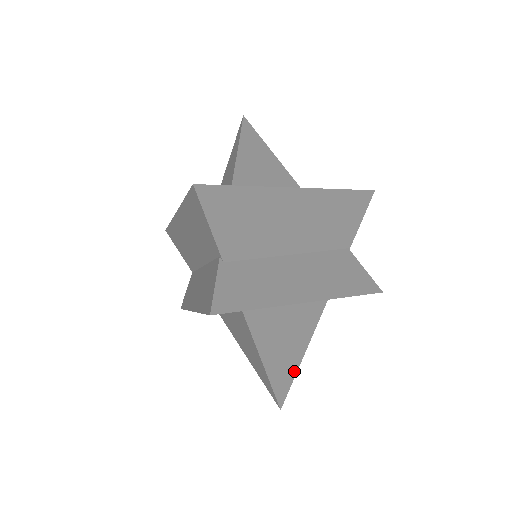
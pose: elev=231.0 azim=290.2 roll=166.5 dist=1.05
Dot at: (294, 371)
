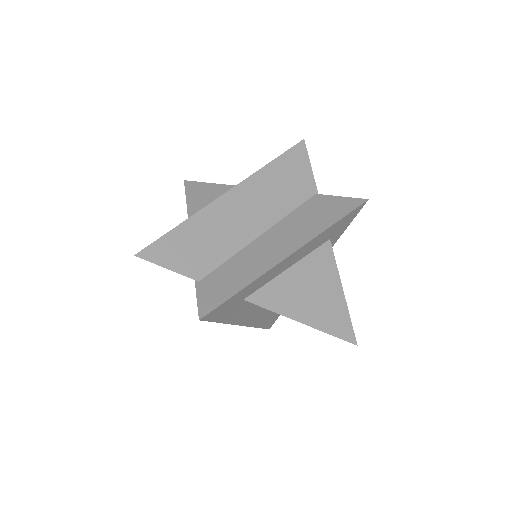
Dot at: (344, 310)
